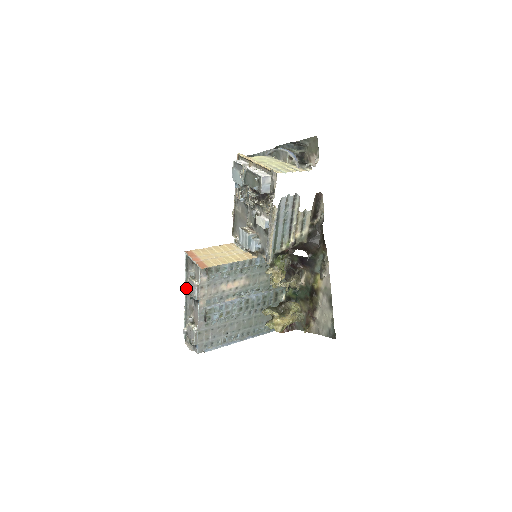
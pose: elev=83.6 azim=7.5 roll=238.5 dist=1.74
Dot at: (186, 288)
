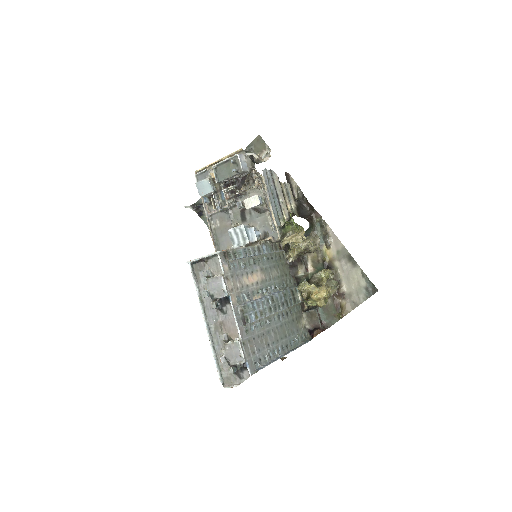
Dot at: (207, 294)
